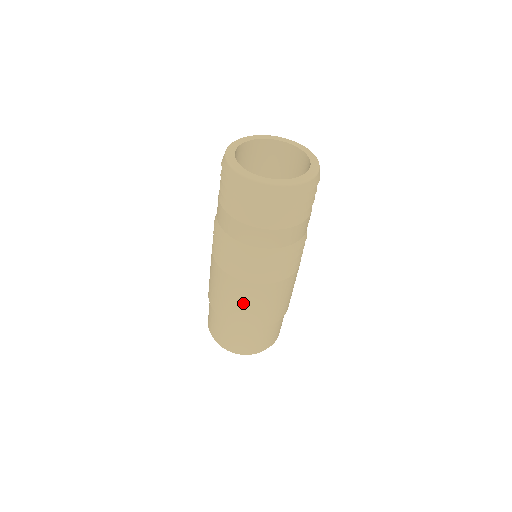
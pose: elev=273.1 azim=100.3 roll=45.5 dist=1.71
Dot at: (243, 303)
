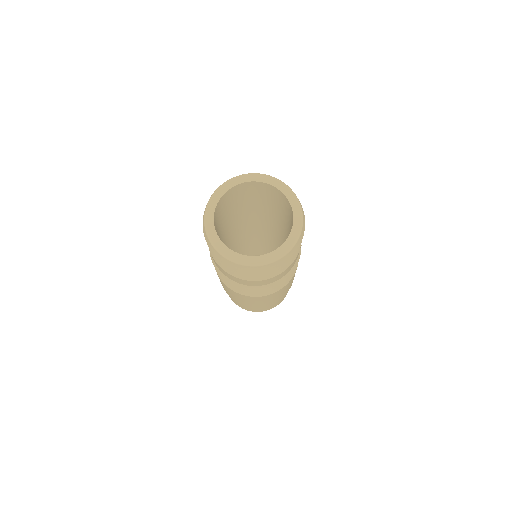
Dot at: (261, 302)
